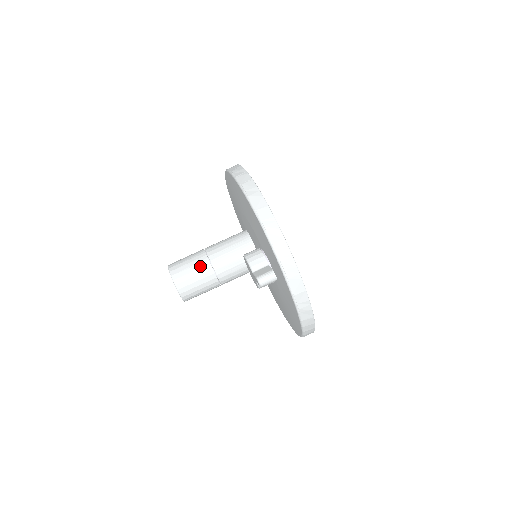
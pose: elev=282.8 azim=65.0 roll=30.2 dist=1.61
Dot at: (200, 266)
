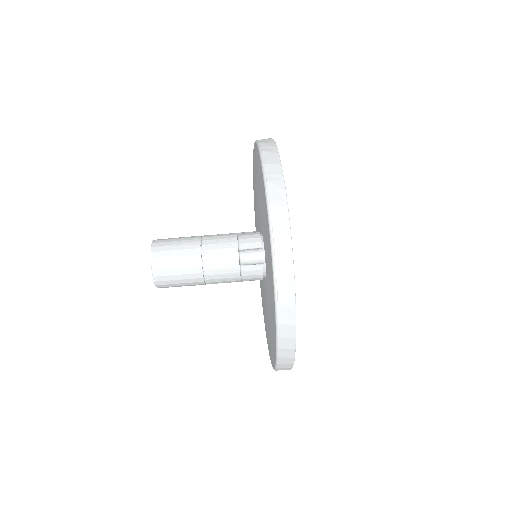
Dot at: (188, 247)
